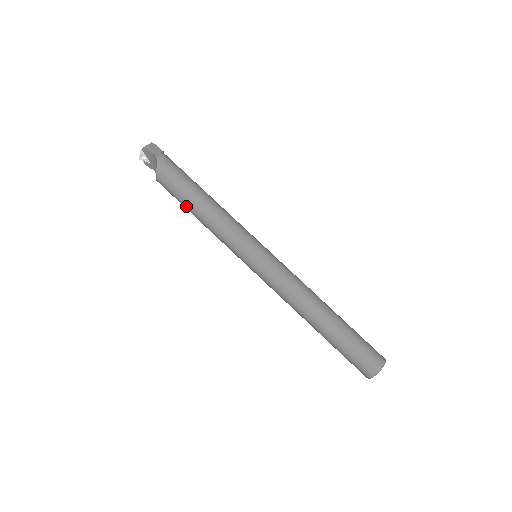
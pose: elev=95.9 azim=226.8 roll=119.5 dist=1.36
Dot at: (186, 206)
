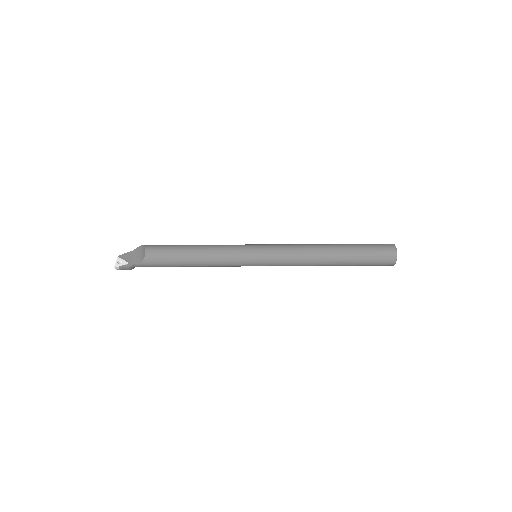
Dot at: (182, 249)
